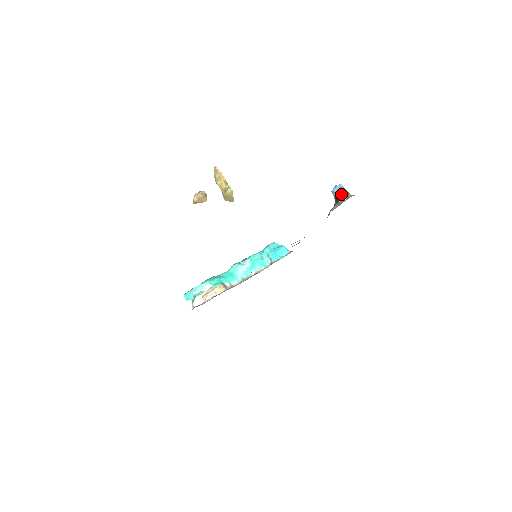
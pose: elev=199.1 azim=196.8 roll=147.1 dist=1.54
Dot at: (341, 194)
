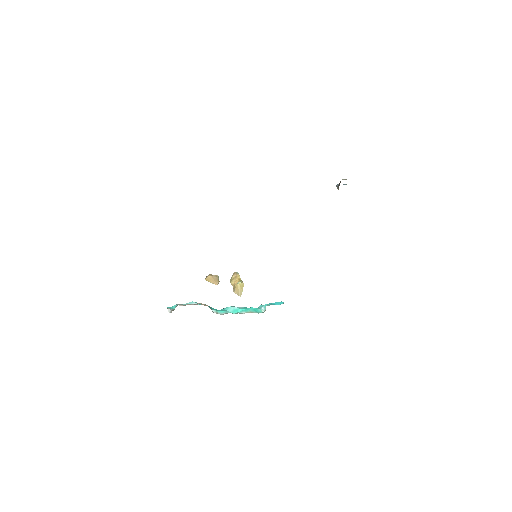
Dot at: (344, 179)
